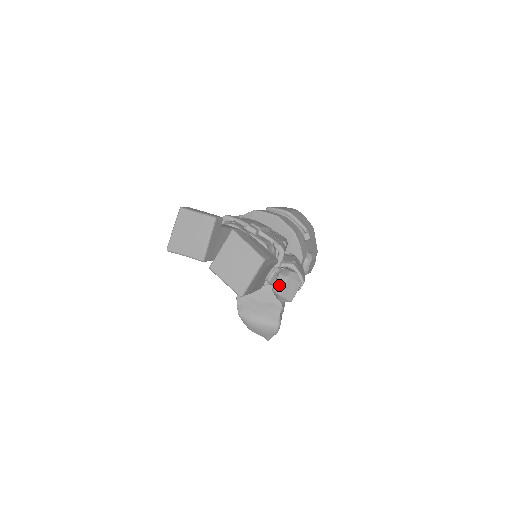
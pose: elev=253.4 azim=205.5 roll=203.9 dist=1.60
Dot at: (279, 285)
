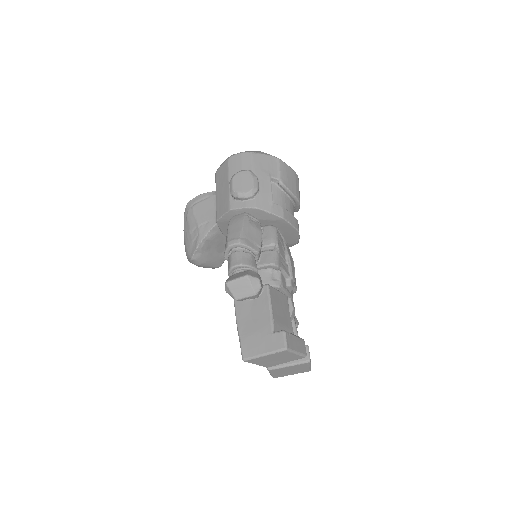
Dot at: occluded
